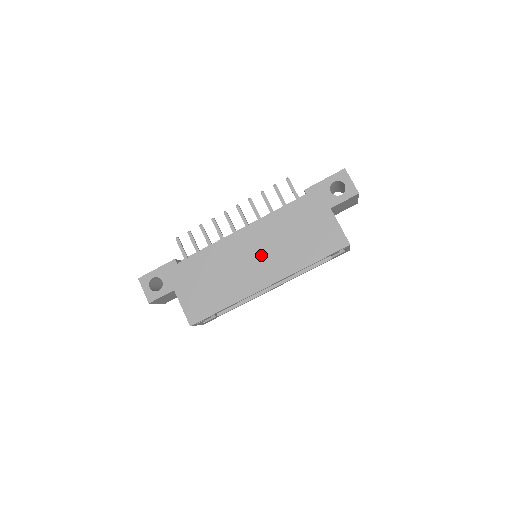
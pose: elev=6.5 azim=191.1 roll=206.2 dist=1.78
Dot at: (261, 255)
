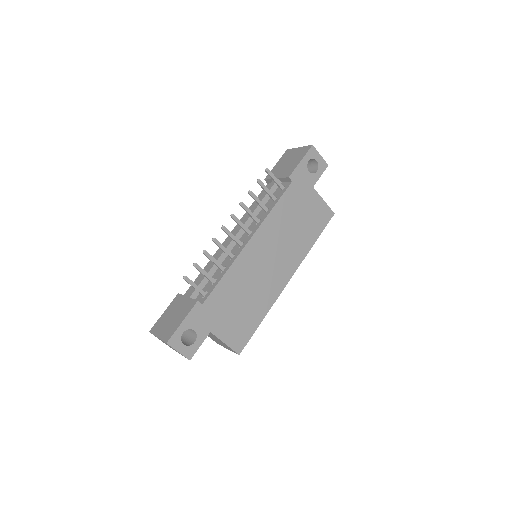
Dot at: (275, 255)
